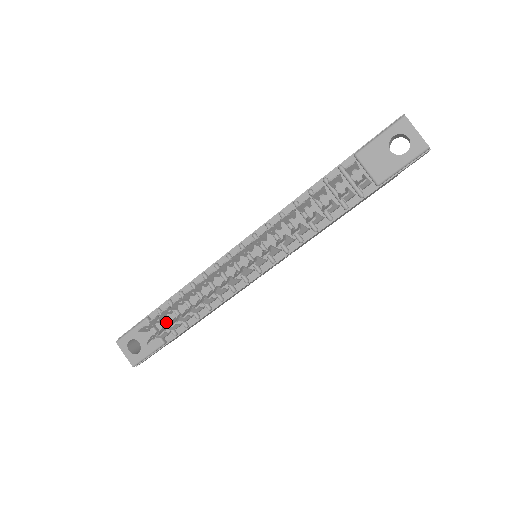
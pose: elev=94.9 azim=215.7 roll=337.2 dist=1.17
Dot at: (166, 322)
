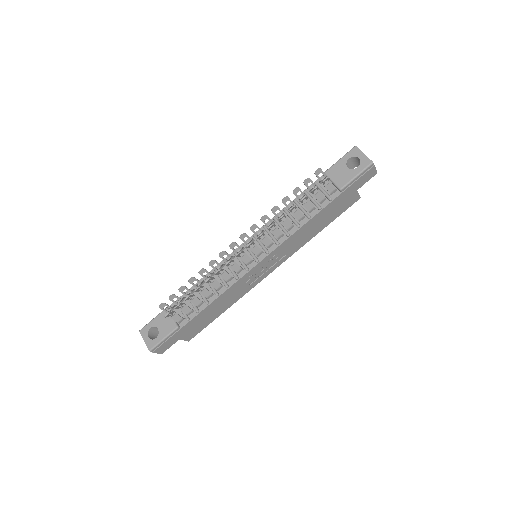
Dot at: occluded
